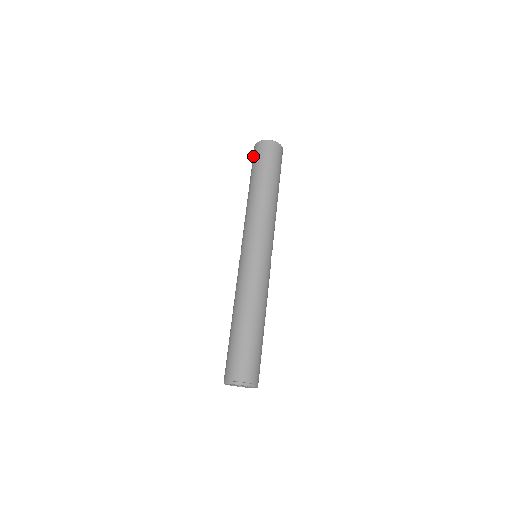
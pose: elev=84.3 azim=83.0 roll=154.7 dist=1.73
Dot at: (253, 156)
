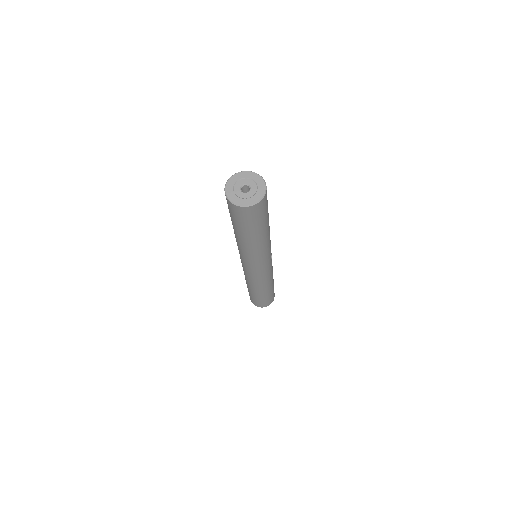
Dot at: occluded
